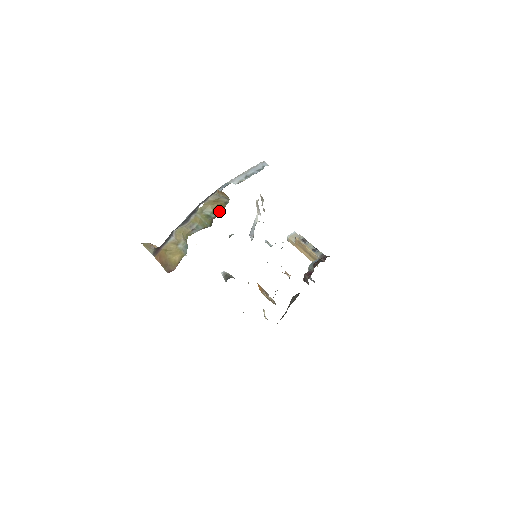
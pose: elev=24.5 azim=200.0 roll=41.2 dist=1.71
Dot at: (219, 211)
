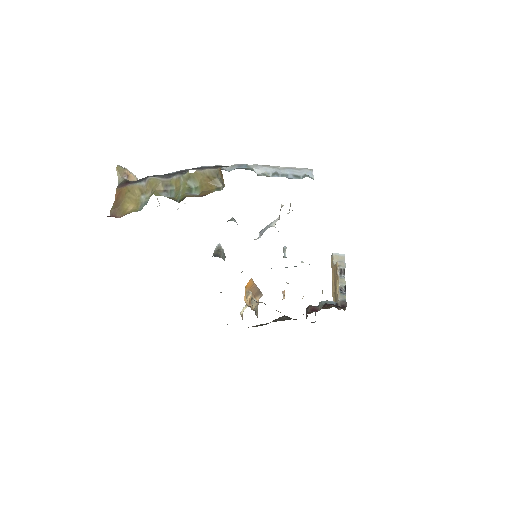
Dot at: (201, 192)
